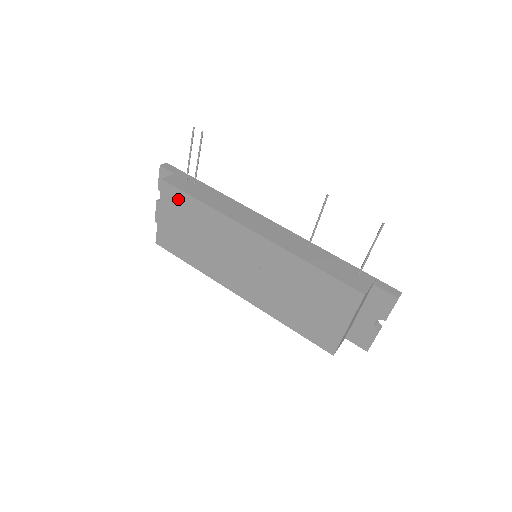
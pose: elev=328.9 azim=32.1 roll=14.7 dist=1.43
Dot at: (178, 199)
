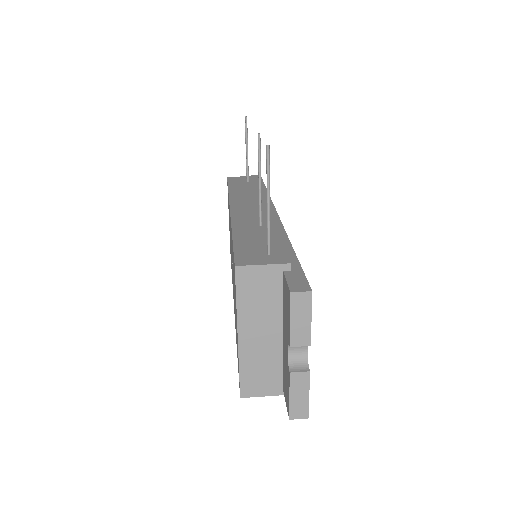
Dot at: occluded
